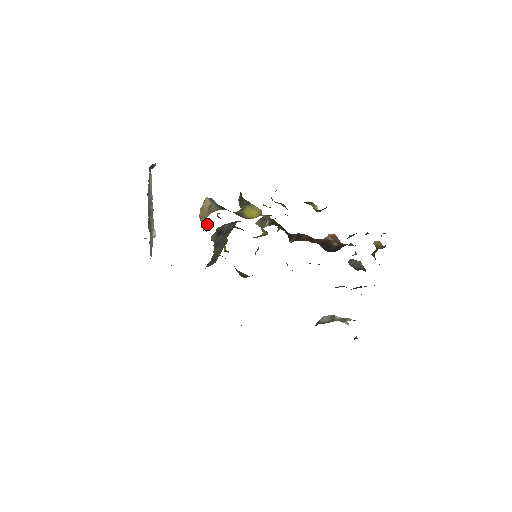
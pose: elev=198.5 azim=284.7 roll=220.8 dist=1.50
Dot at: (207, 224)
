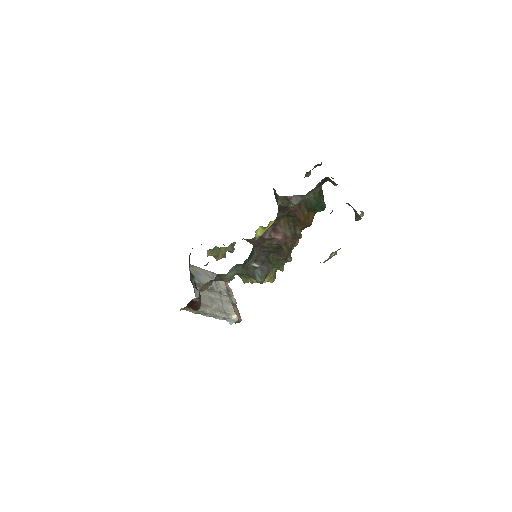
Dot at: occluded
